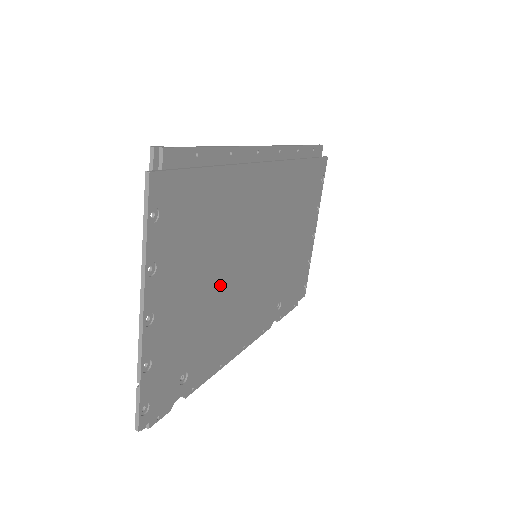
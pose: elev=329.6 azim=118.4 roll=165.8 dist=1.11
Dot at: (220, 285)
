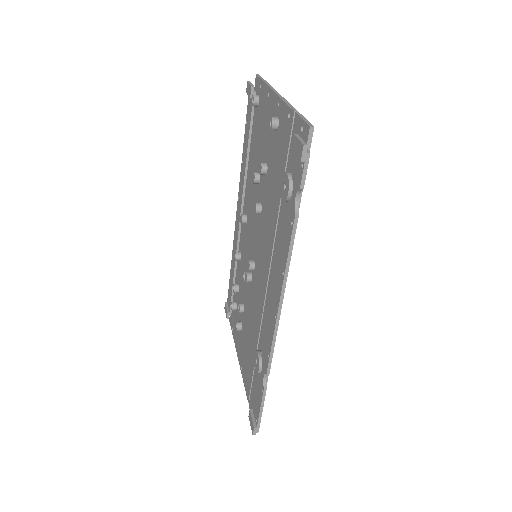
Dot at: occluded
